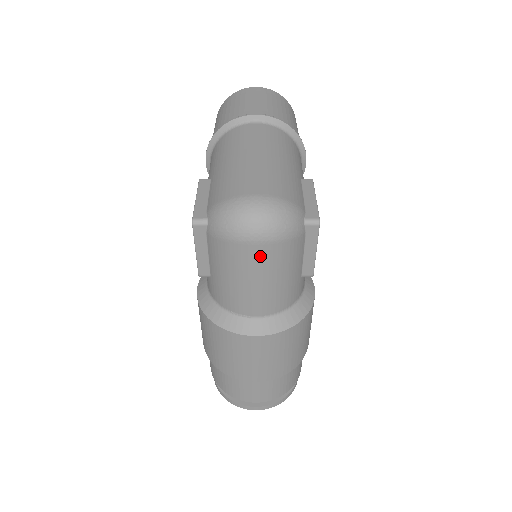
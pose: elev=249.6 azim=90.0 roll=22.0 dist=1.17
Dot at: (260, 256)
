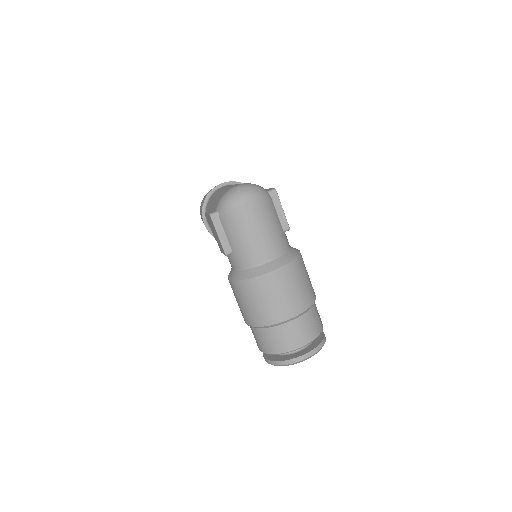
Dot at: (253, 212)
